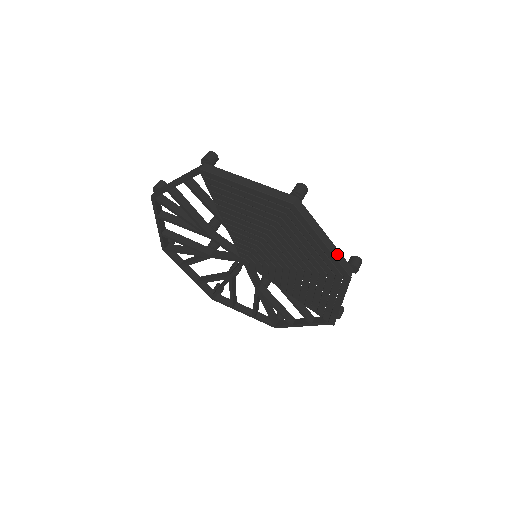
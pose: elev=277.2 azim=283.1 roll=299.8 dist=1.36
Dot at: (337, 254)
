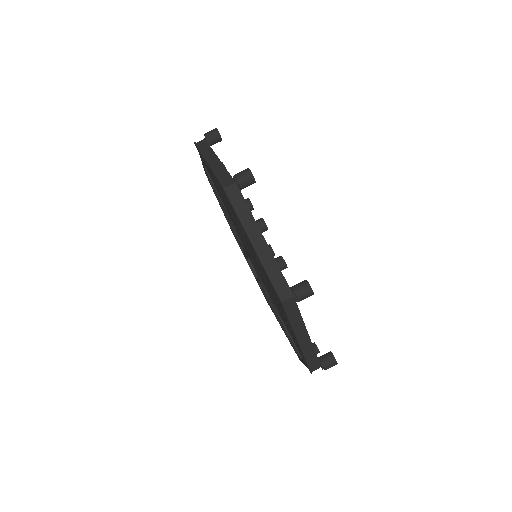
Dot at: (272, 266)
